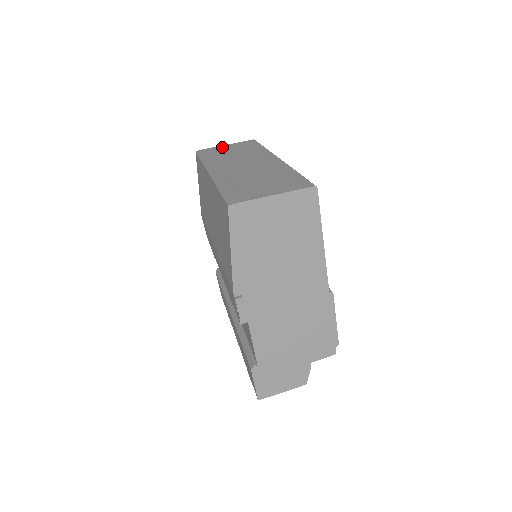
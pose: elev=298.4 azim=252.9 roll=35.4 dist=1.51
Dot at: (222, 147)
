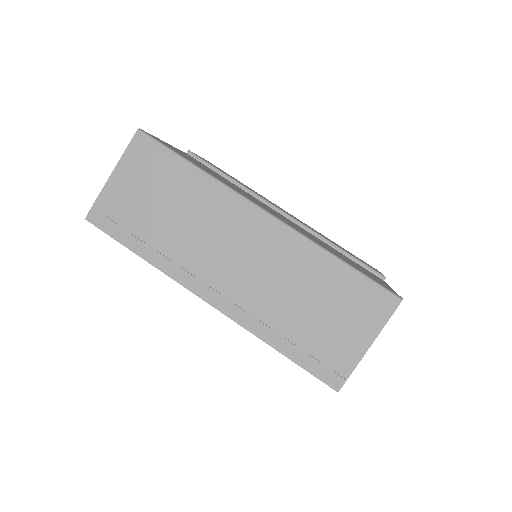
Dot at: (118, 189)
